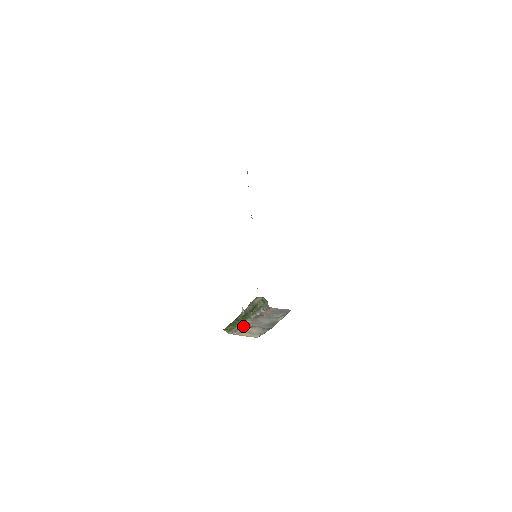
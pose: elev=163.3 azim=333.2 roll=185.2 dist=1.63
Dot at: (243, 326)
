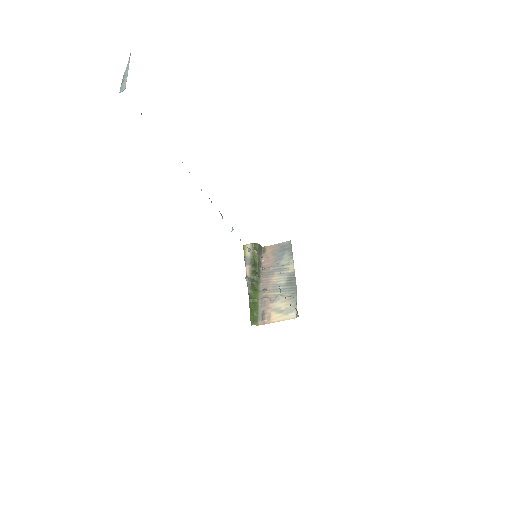
Dot at: (264, 303)
